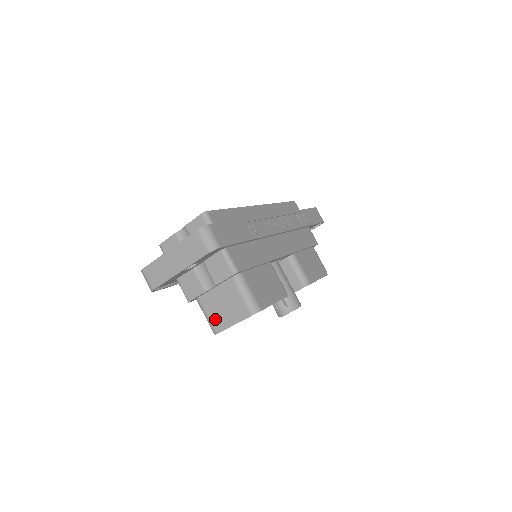
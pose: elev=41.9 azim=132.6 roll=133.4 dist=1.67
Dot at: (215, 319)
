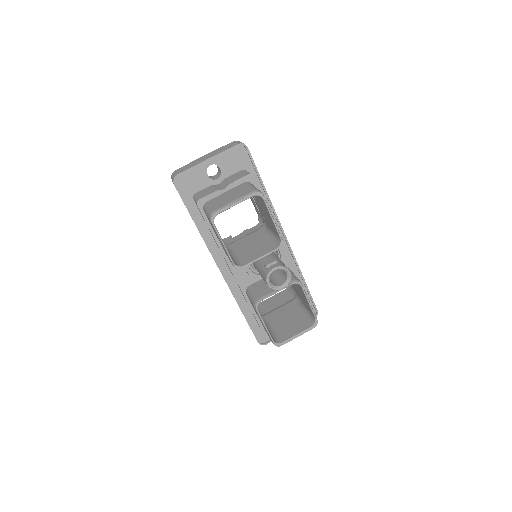
Dot at: (217, 205)
